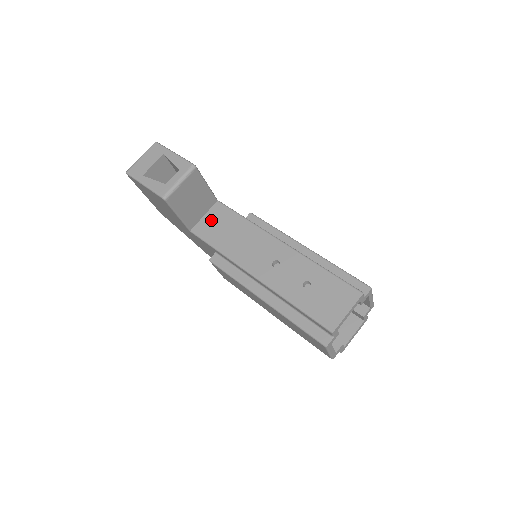
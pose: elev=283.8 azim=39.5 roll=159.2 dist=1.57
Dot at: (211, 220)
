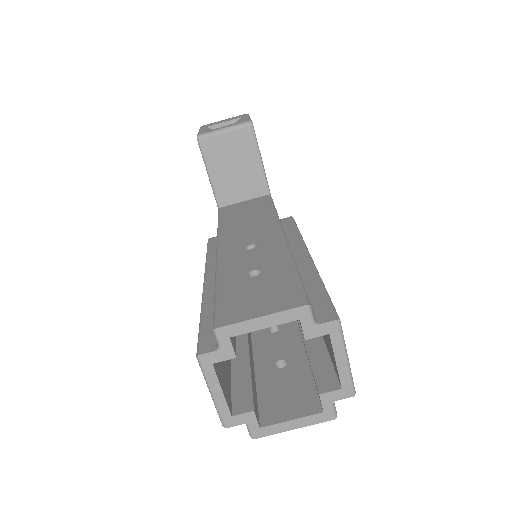
Dot at: (245, 205)
